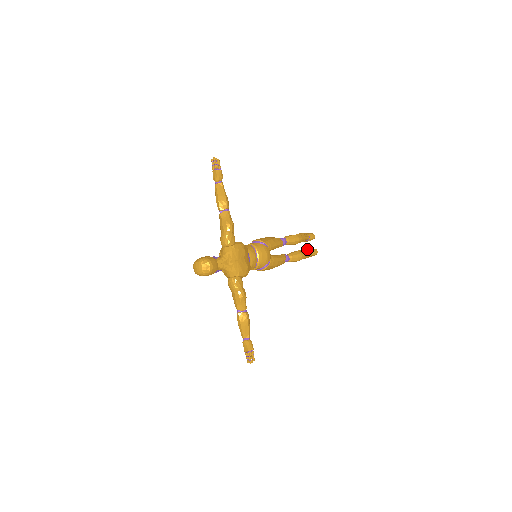
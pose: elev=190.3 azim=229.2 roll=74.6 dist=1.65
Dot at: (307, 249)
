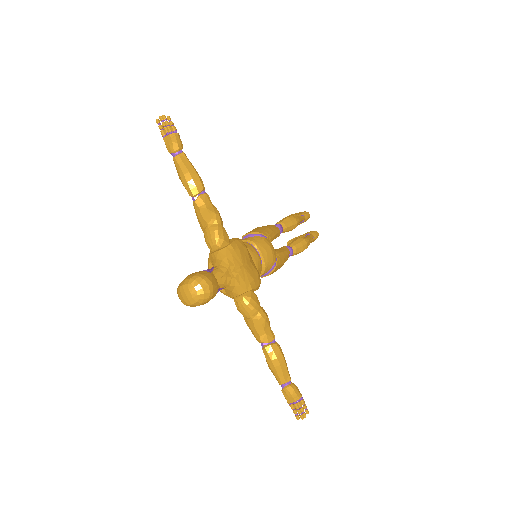
Dot at: (304, 234)
